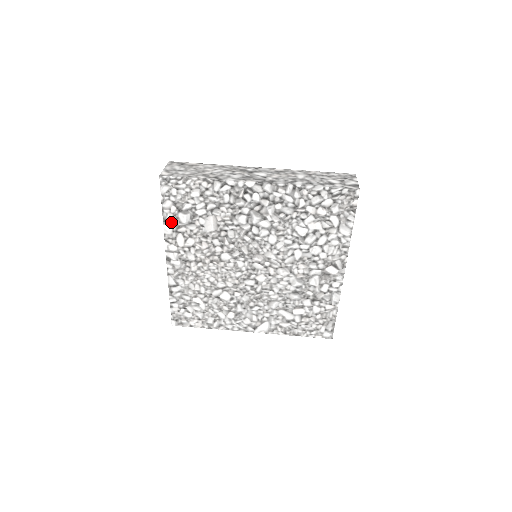
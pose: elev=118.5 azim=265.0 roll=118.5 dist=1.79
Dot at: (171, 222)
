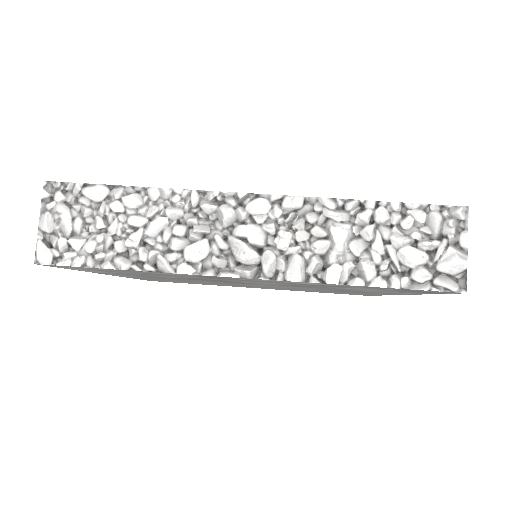
Dot at: occluded
